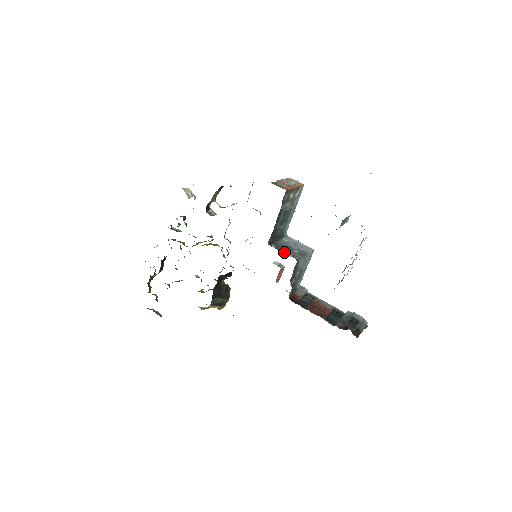
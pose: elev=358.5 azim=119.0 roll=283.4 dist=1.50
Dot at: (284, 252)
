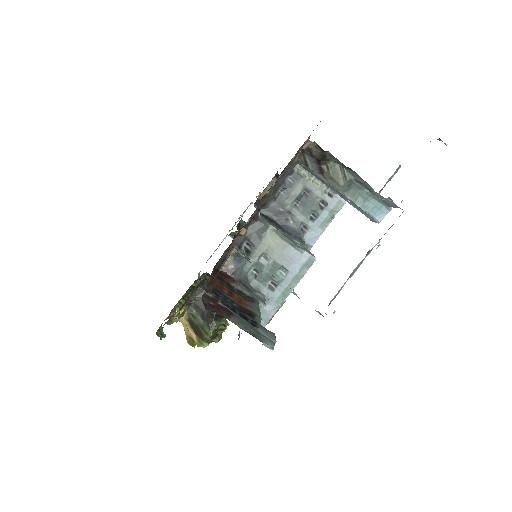
Dot at: occluded
